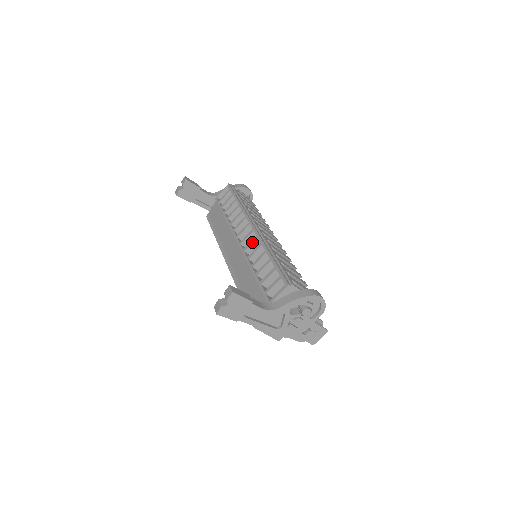
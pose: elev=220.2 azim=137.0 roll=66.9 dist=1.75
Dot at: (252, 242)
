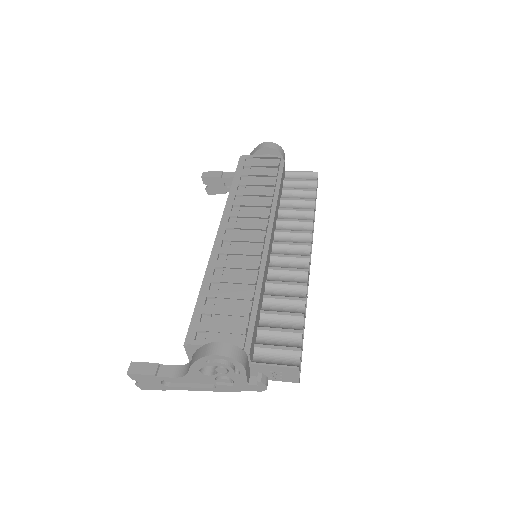
Dot at: occluded
